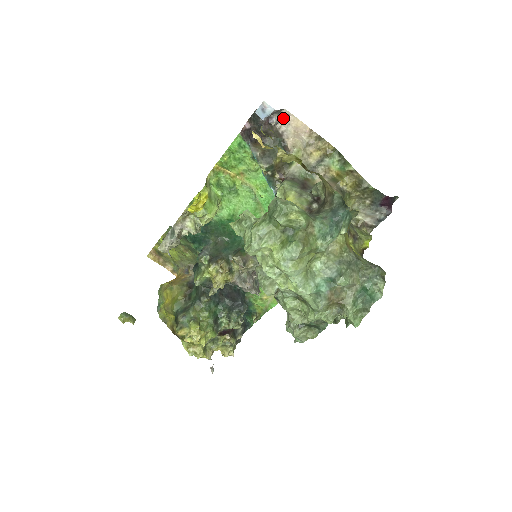
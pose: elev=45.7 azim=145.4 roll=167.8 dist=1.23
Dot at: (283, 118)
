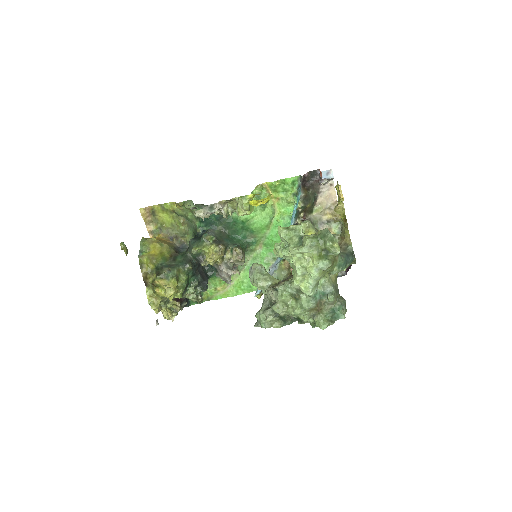
Dot at: (328, 184)
